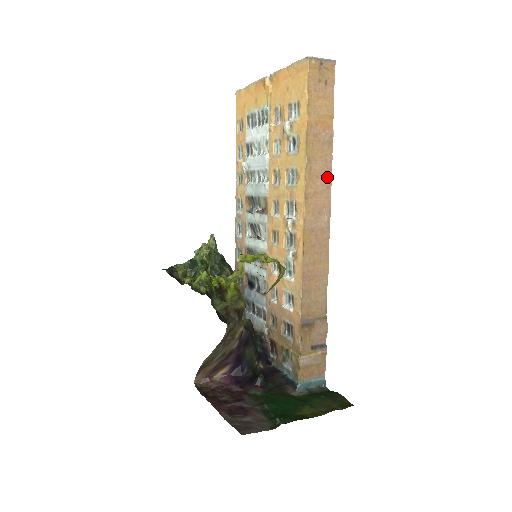
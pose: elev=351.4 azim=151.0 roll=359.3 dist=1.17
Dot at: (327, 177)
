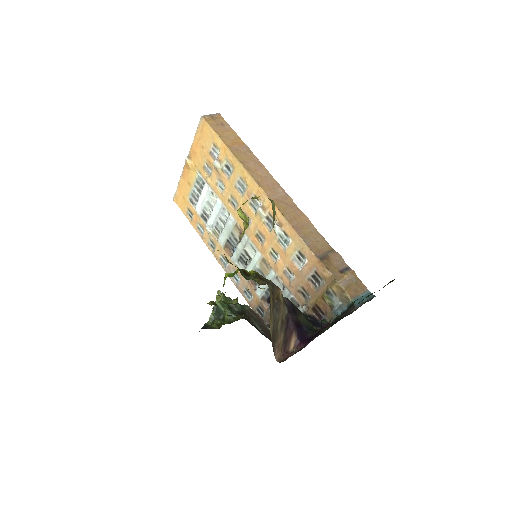
Dot at: (262, 168)
